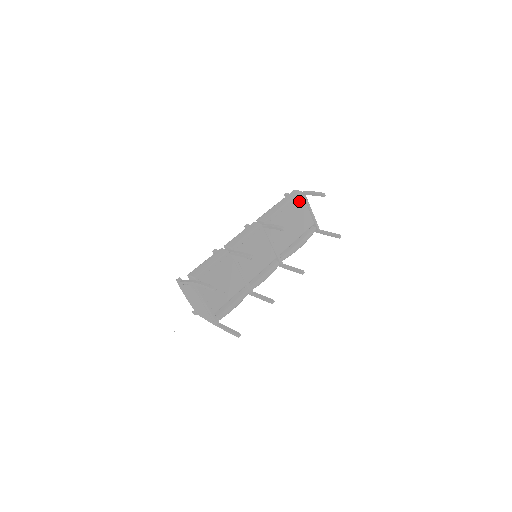
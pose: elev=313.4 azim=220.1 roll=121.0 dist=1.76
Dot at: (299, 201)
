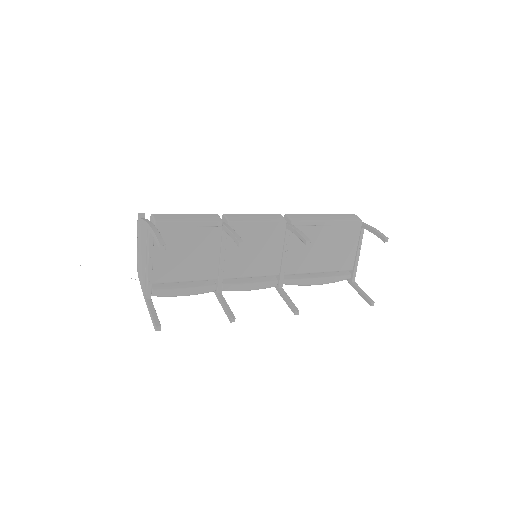
Dot at: (352, 230)
